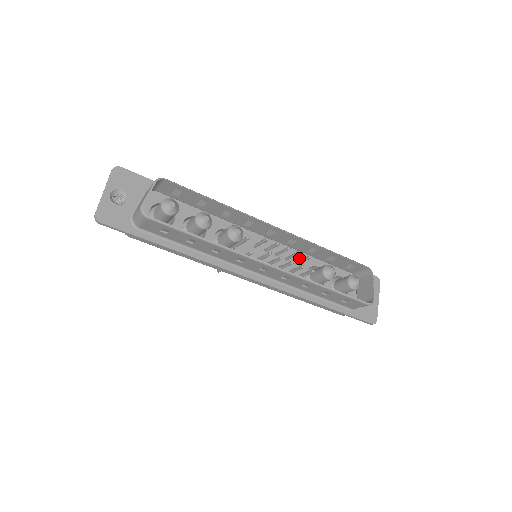
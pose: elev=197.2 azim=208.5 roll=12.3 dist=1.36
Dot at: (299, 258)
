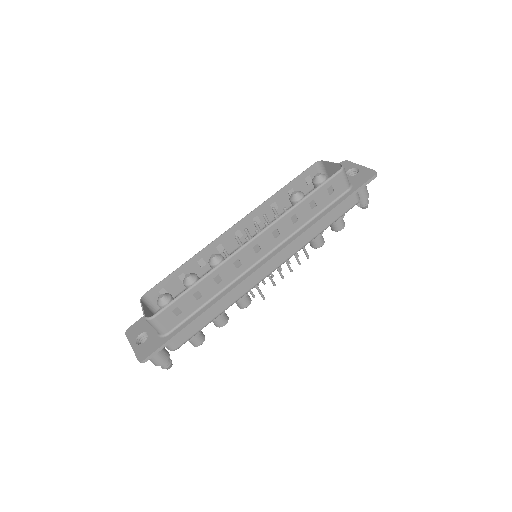
Dot at: occluded
